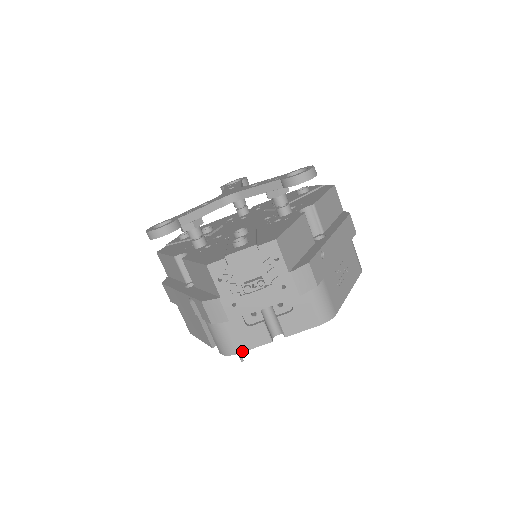
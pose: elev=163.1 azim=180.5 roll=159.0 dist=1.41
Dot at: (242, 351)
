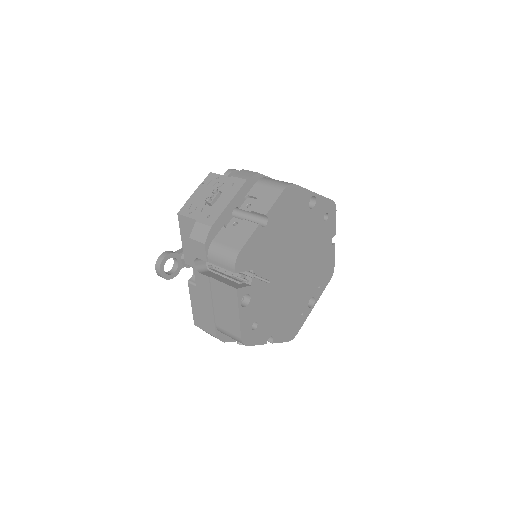
Dot at: (242, 246)
